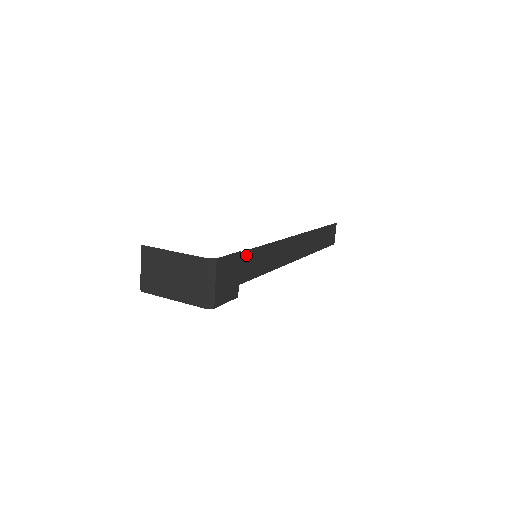
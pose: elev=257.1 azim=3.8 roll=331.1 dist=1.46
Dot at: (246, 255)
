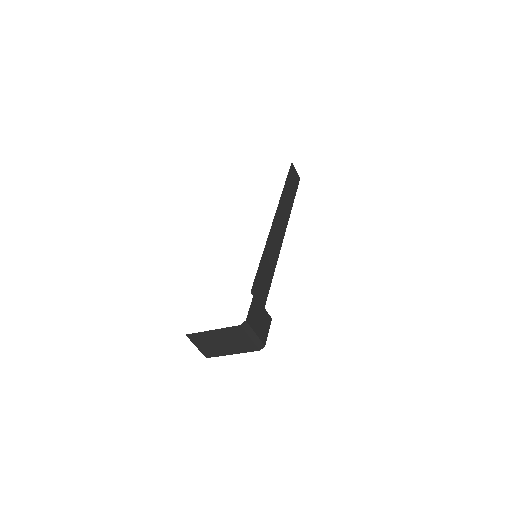
Dot at: (256, 283)
